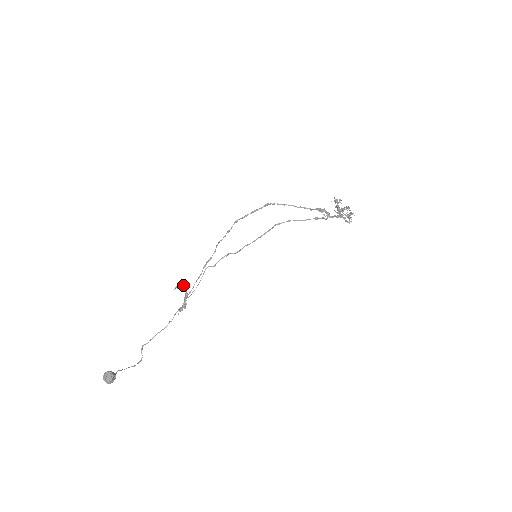
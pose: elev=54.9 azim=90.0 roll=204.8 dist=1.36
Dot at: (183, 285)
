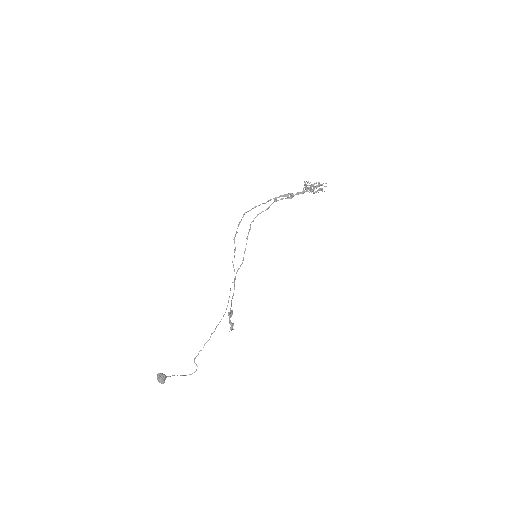
Dot at: (231, 310)
